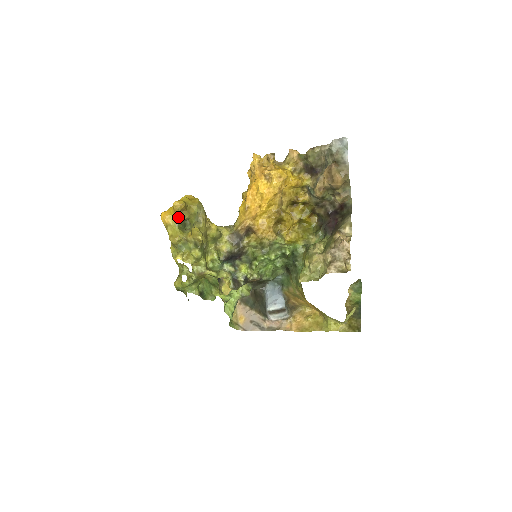
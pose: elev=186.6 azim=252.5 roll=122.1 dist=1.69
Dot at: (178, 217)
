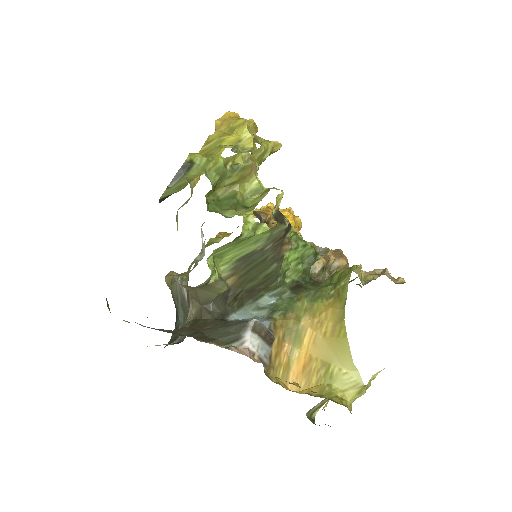
Dot at: occluded
